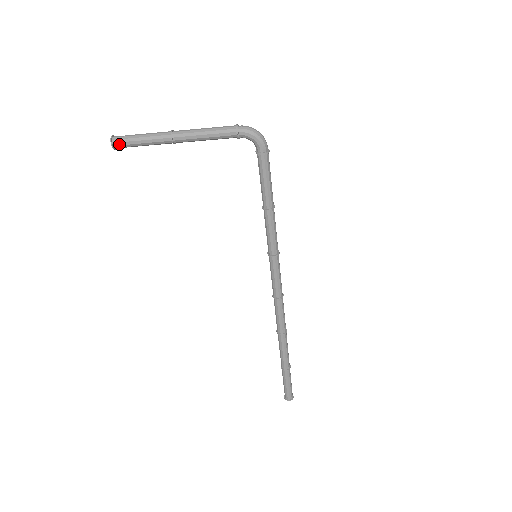
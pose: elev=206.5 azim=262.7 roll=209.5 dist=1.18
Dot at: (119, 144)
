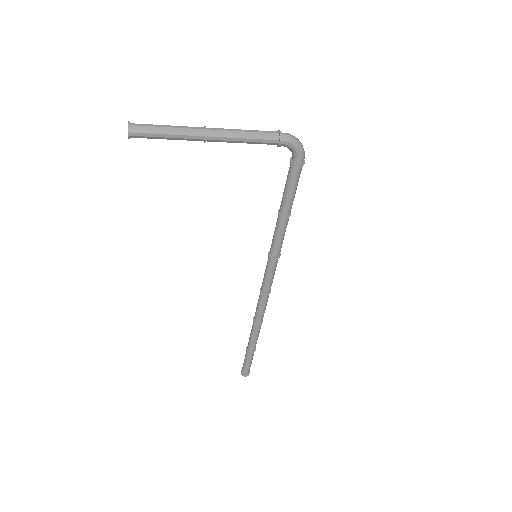
Dot at: (138, 135)
